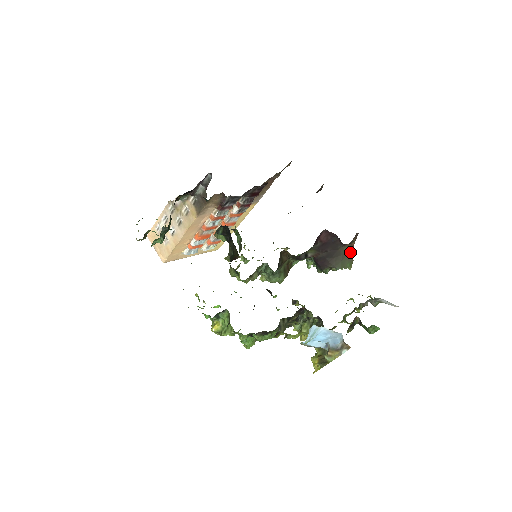
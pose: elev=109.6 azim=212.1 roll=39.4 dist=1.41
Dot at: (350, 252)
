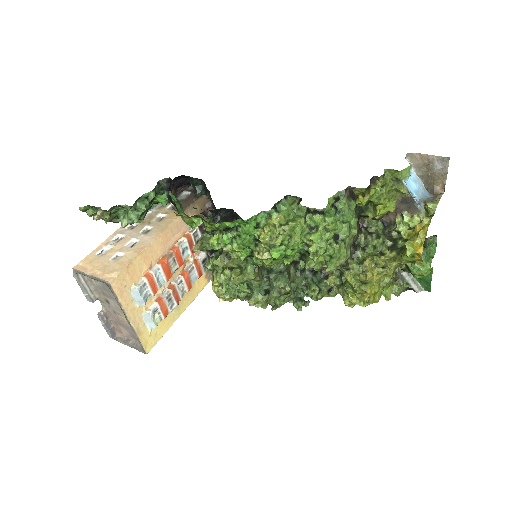
Dot at: occluded
